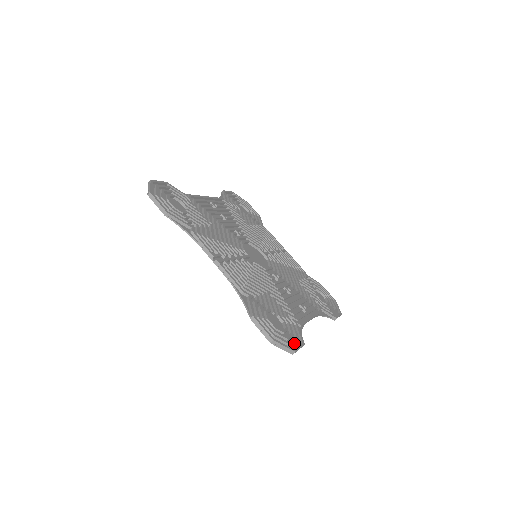
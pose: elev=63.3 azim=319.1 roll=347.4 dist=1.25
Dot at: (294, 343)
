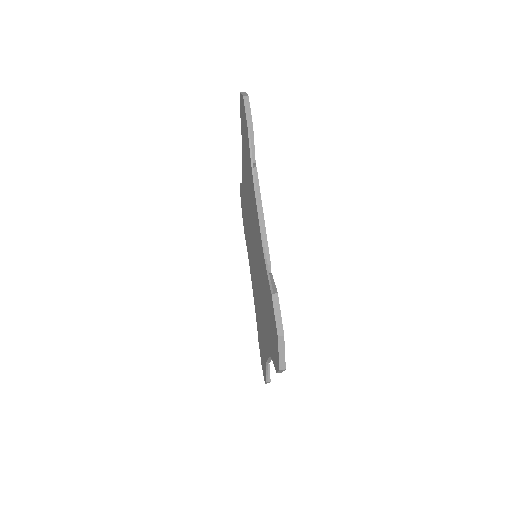
Dot at: occluded
